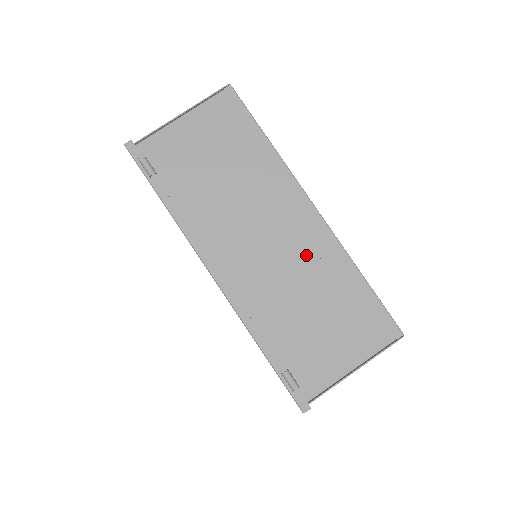
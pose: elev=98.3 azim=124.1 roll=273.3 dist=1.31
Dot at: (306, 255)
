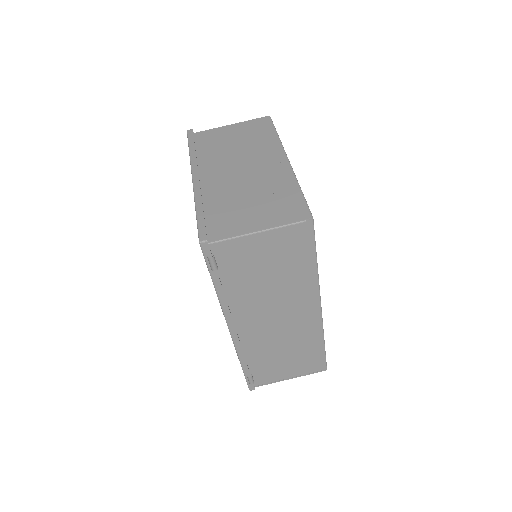
Dot at: (298, 330)
